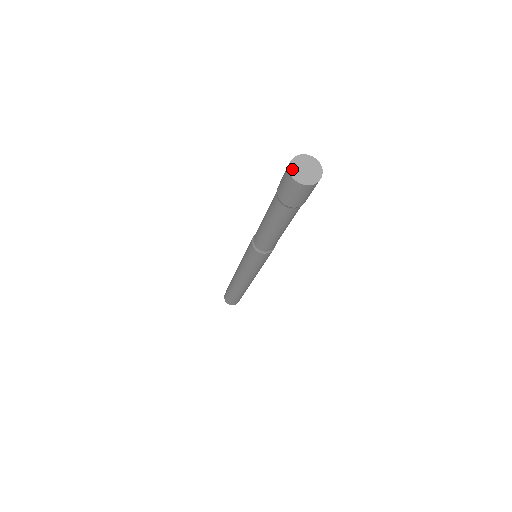
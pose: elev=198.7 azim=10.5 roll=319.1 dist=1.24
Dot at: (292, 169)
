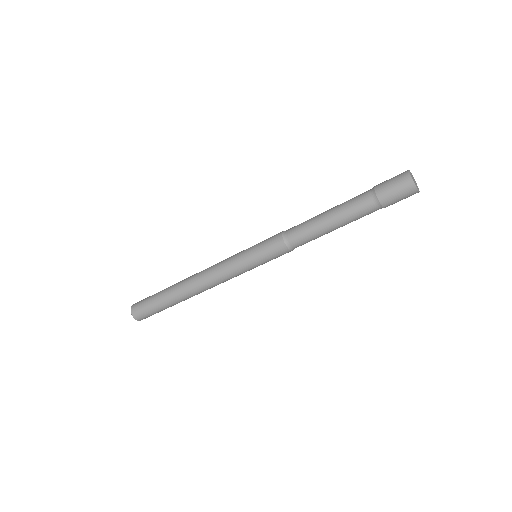
Dot at: (410, 172)
